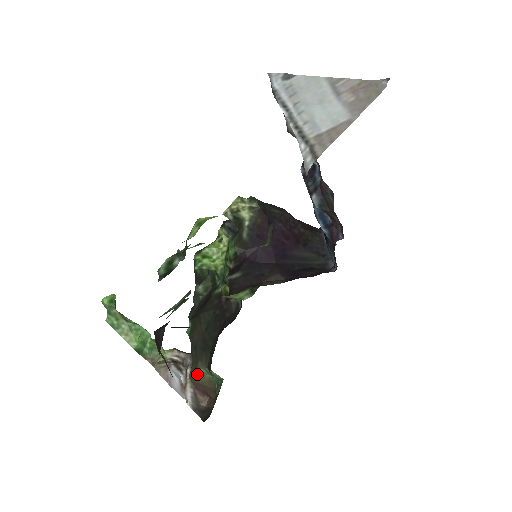
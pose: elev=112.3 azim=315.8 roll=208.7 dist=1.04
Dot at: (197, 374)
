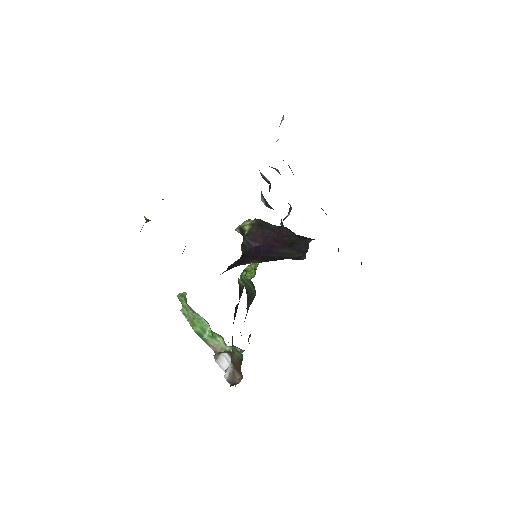
Dot at: (232, 354)
